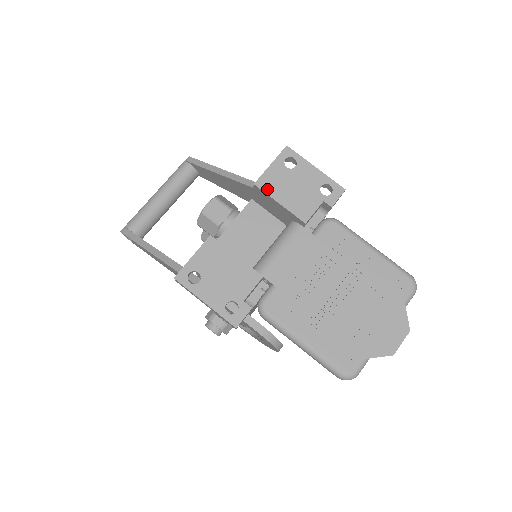
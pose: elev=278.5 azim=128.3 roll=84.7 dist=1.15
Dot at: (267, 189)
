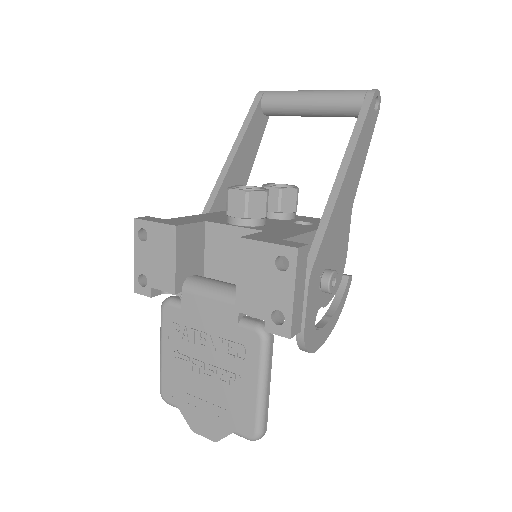
Dot at: (242, 254)
